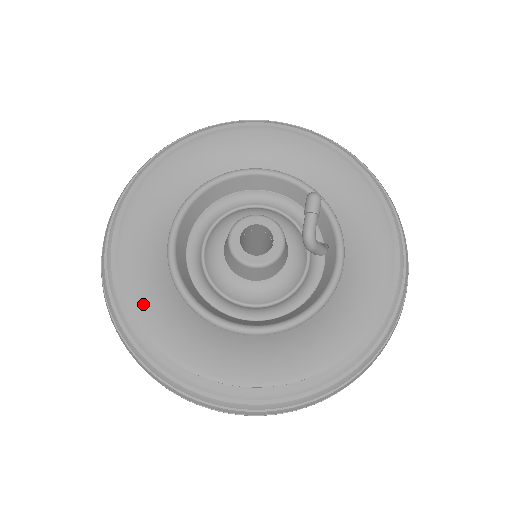
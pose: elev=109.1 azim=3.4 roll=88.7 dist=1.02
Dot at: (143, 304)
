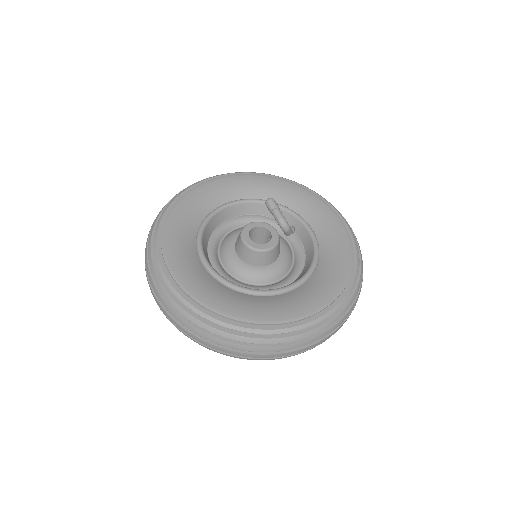
Dot at: (224, 306)
